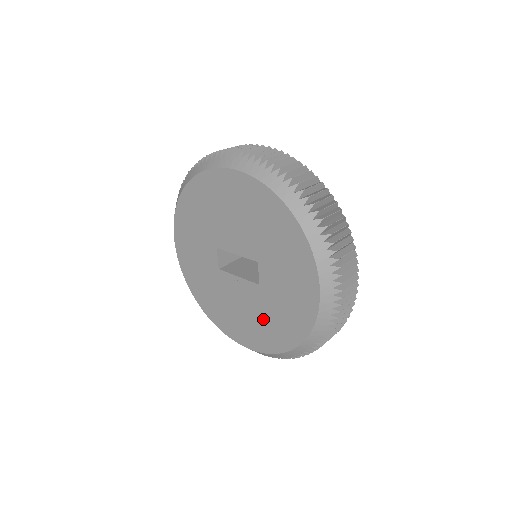
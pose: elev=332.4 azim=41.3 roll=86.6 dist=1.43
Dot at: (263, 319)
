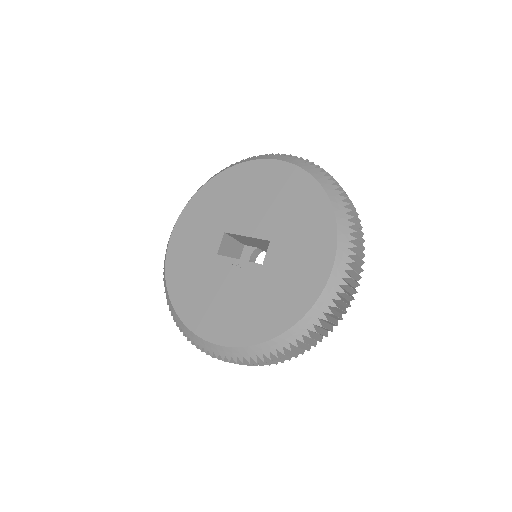
Dot at: (253, 303)
